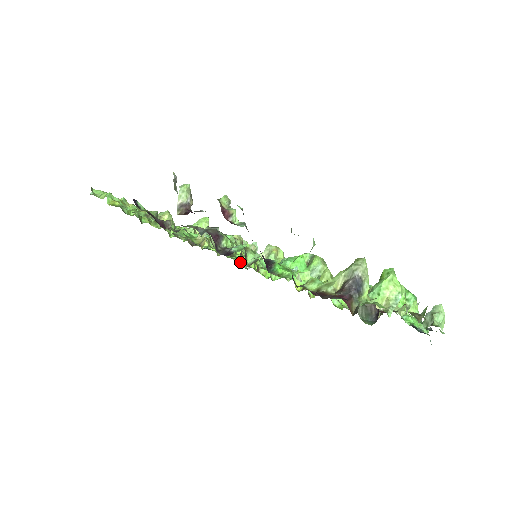
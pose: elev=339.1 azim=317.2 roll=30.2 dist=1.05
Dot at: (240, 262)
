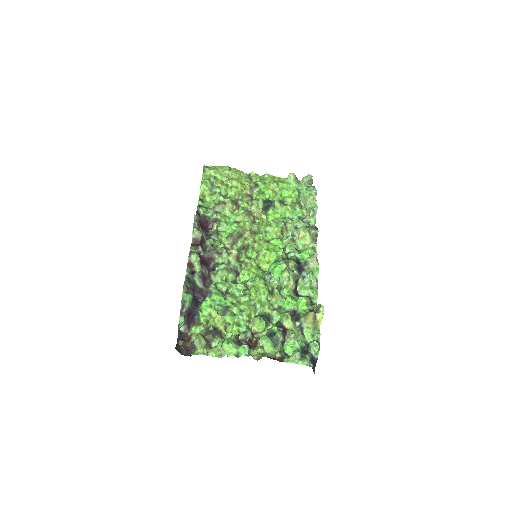
Dot at: (282, 233)
